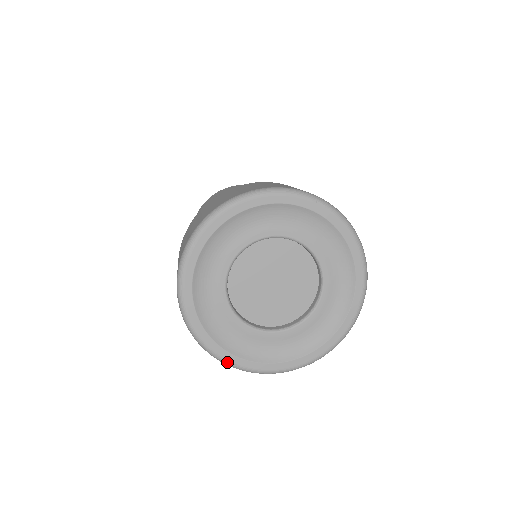
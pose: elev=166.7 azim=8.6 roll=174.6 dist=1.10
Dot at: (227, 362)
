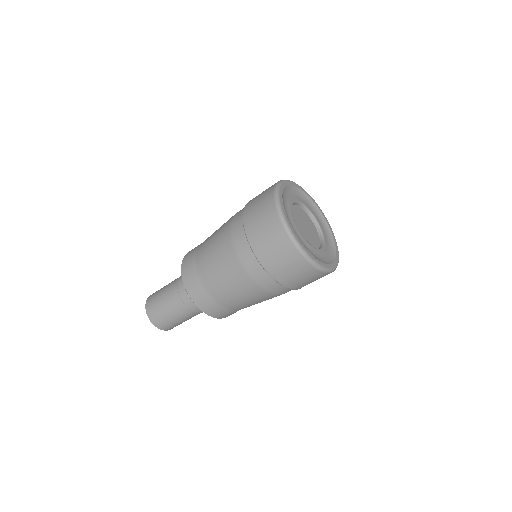
Dot at: (293, 235)
